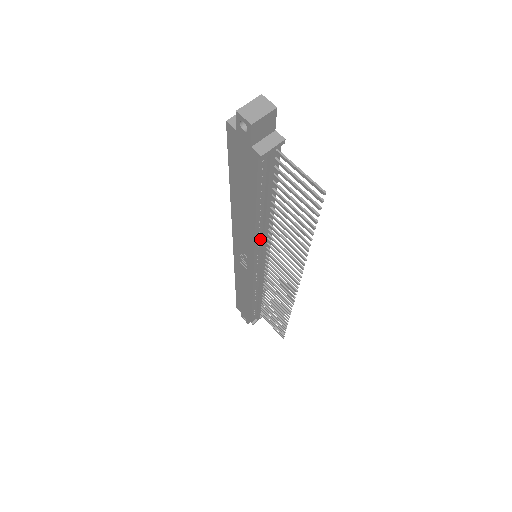
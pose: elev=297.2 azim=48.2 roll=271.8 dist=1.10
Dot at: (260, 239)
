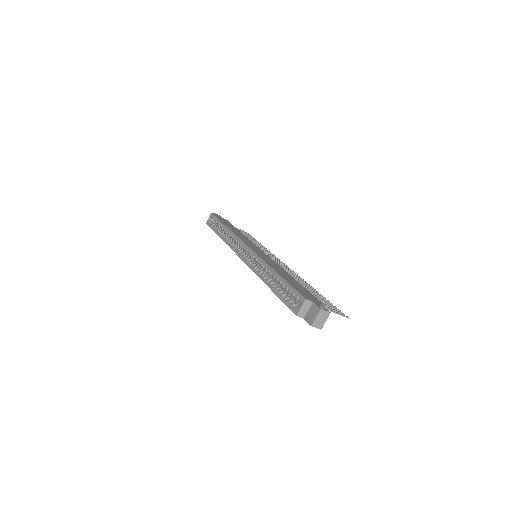
Dot at: occluded
